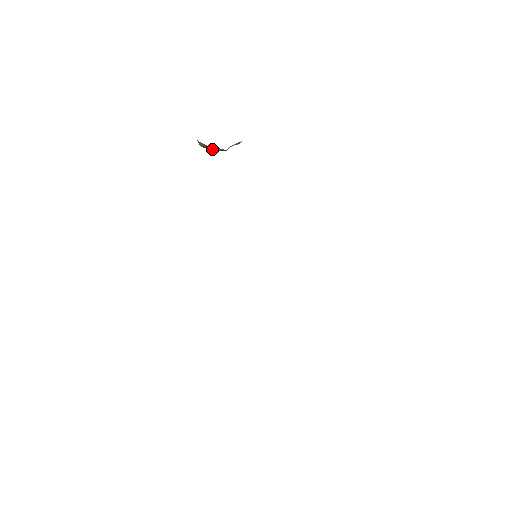
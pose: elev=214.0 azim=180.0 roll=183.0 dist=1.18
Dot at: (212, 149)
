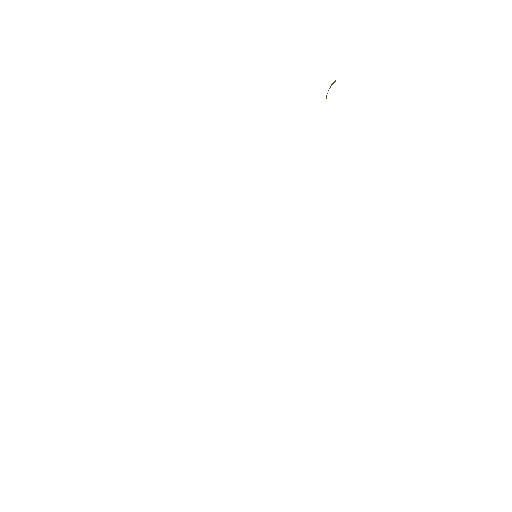
Dot at: occluded
